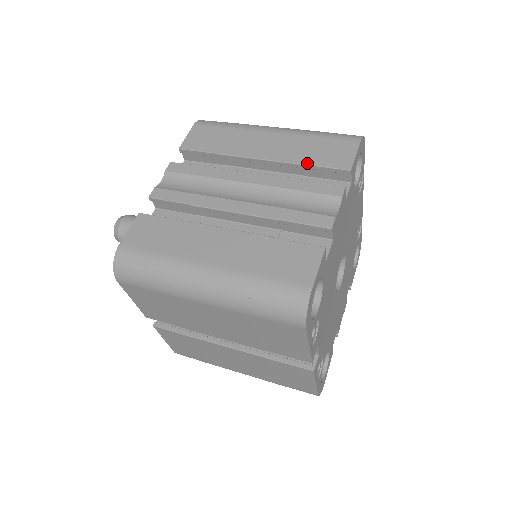
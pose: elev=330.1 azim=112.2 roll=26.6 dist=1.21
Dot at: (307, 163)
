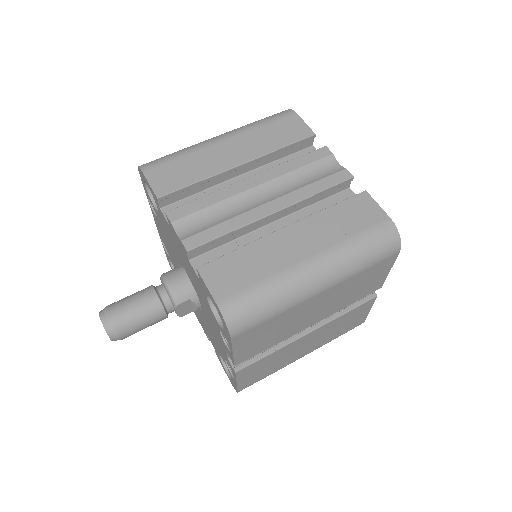
Dot at: (281, 146)
